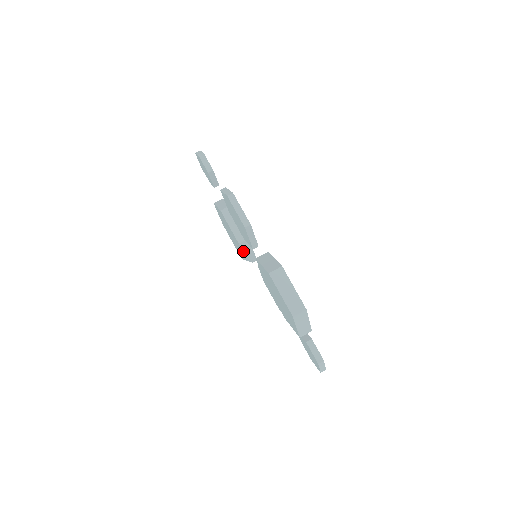
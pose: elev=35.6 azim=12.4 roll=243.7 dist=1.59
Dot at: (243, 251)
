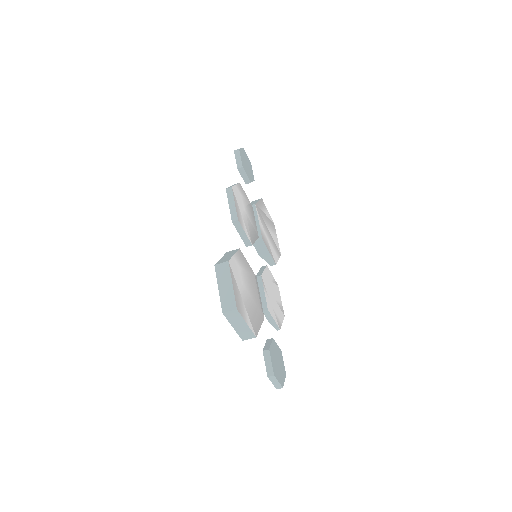
Dot at: (258, 251)
